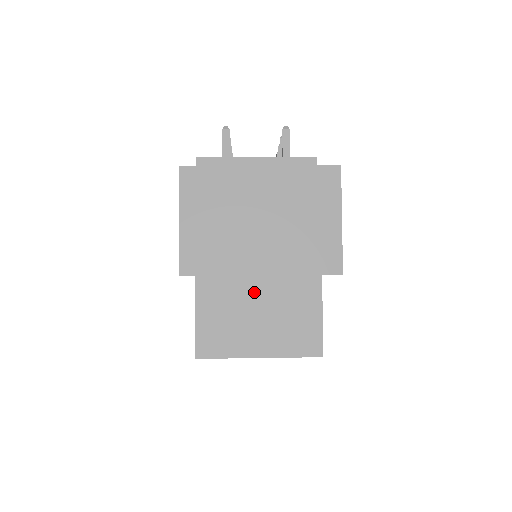
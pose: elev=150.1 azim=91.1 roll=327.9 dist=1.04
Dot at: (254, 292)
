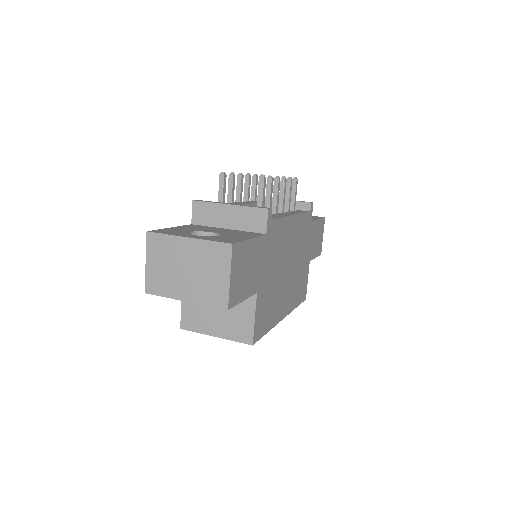
Dot at: occluded
